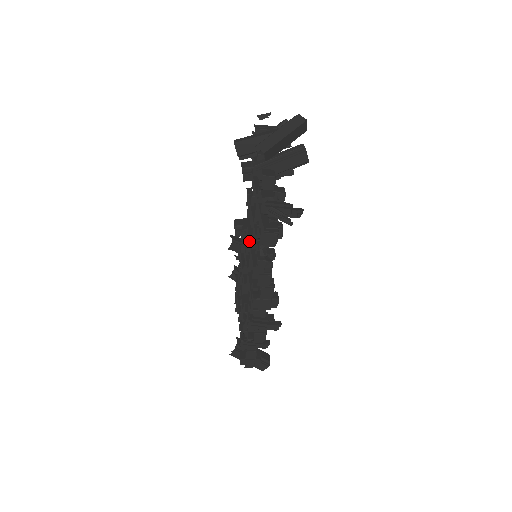
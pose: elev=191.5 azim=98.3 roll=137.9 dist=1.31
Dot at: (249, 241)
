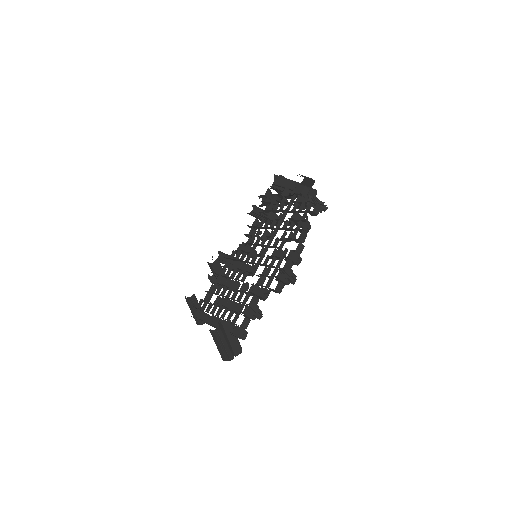
Dot at: (264, 236)
